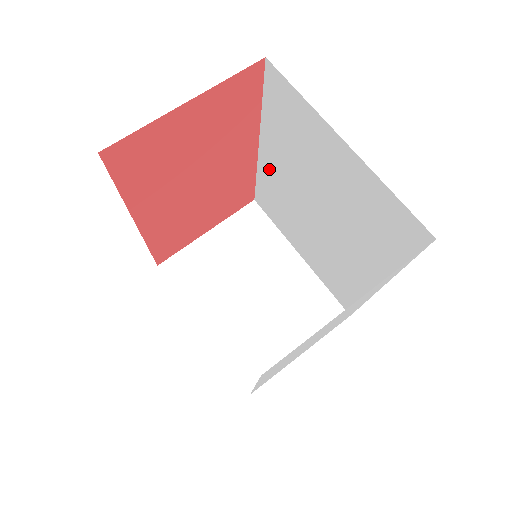
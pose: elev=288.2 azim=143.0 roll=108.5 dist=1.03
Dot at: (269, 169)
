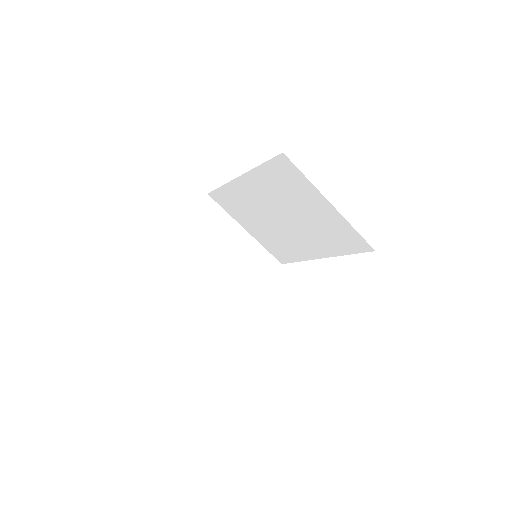
Dot at: (243, 188)
